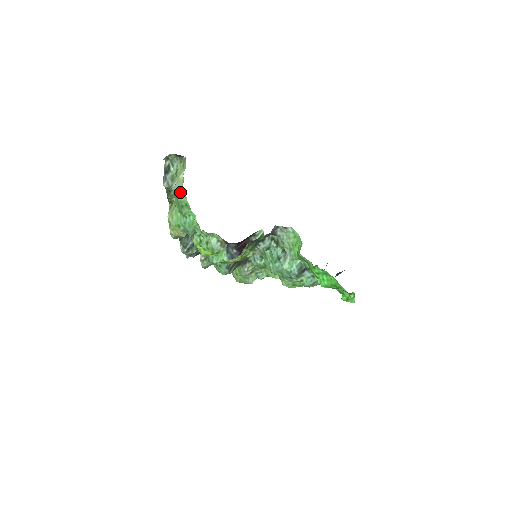
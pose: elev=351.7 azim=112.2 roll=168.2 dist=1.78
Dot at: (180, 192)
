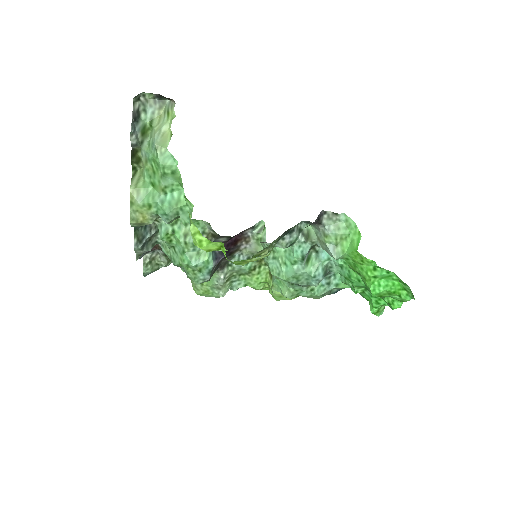
Dot at: (165, 152)
